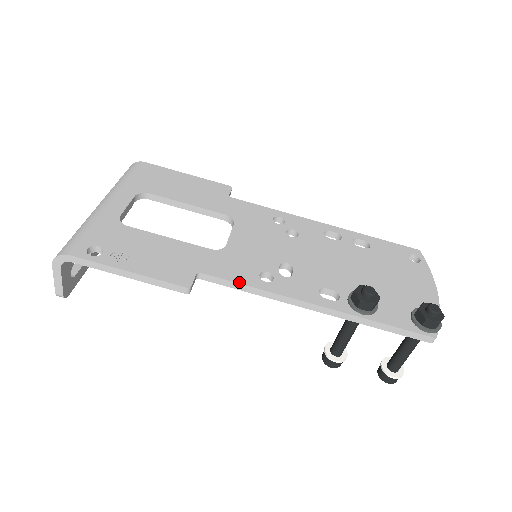
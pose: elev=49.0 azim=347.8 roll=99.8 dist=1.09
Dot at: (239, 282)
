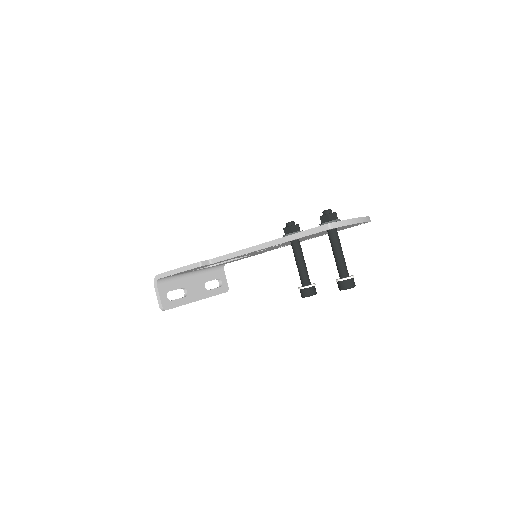
Dot at: (227, 254)
